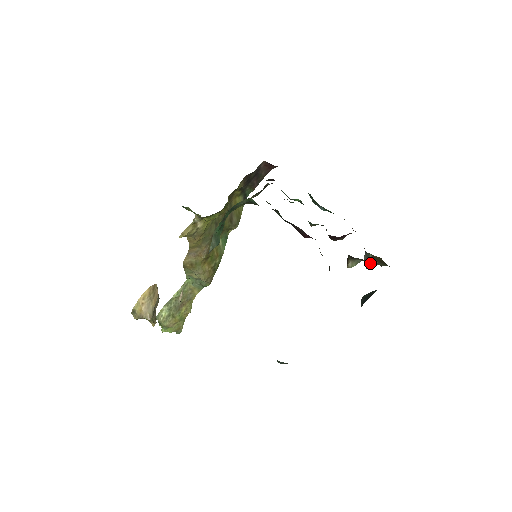
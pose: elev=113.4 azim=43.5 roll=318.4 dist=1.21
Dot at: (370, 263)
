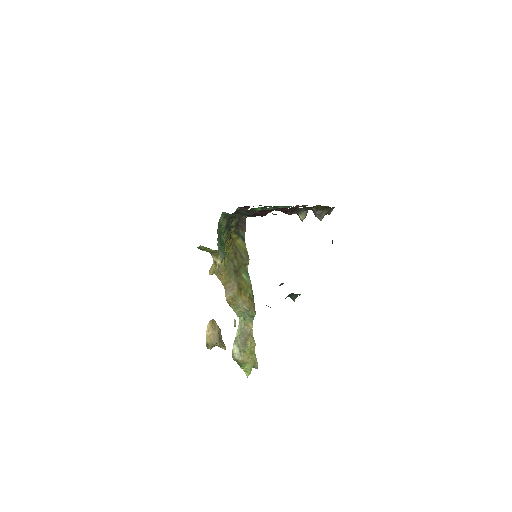
Dot at: (318, 214)
